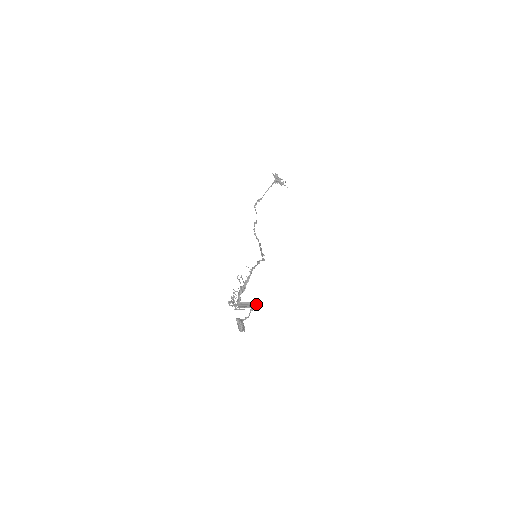
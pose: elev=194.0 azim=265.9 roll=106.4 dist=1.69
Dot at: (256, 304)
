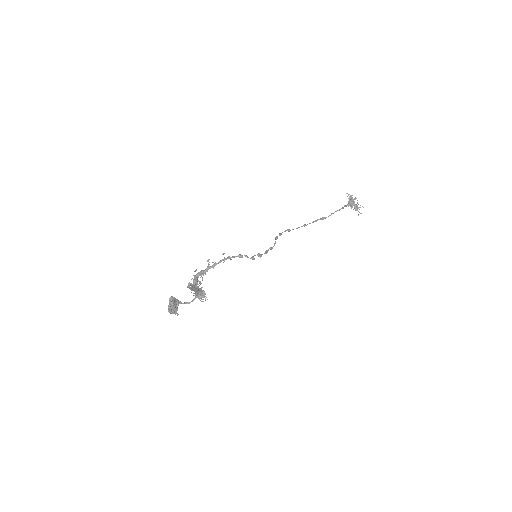
Dot at: (203, 292)
